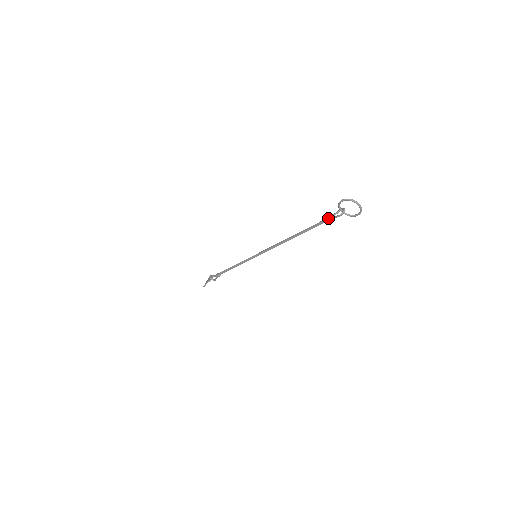
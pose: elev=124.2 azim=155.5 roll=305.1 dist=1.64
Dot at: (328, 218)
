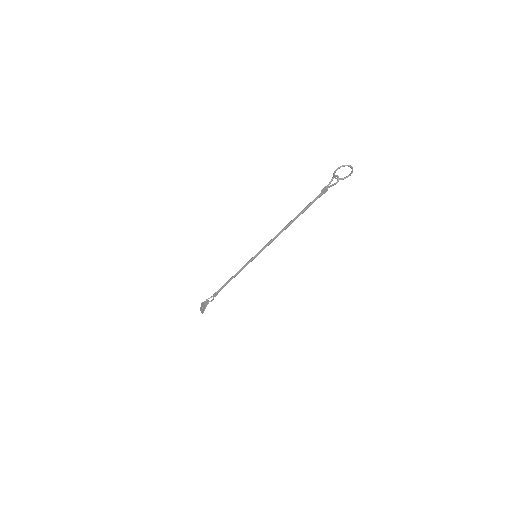
Dot at: (325, 190)
